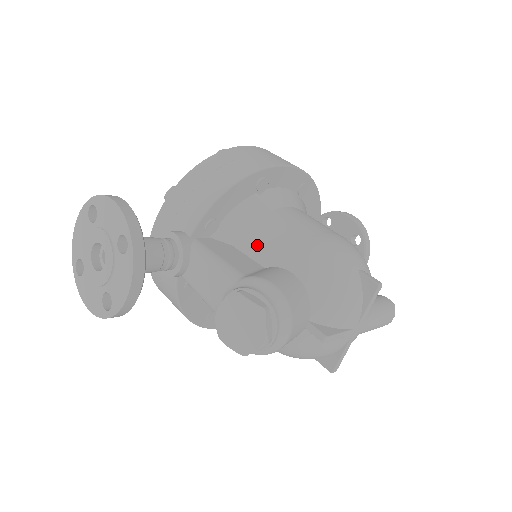
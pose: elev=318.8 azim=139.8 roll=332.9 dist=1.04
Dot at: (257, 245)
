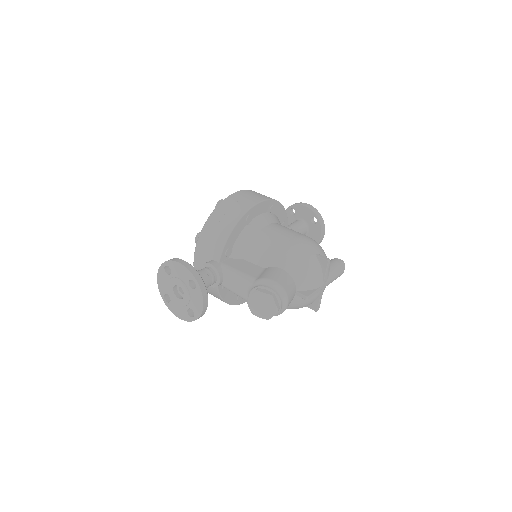
Dot at: (257, 256)
